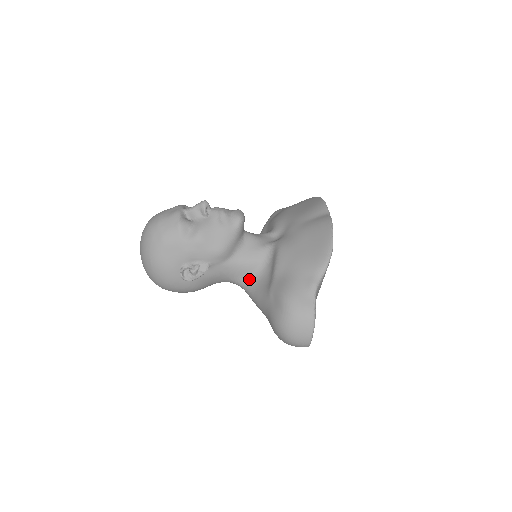
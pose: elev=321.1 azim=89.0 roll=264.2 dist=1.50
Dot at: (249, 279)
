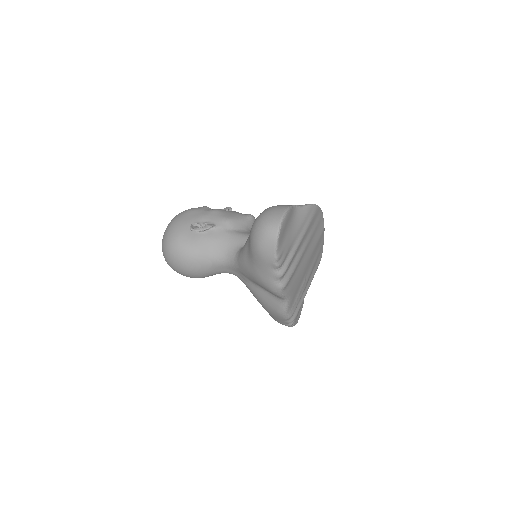
Dot at: occluded
